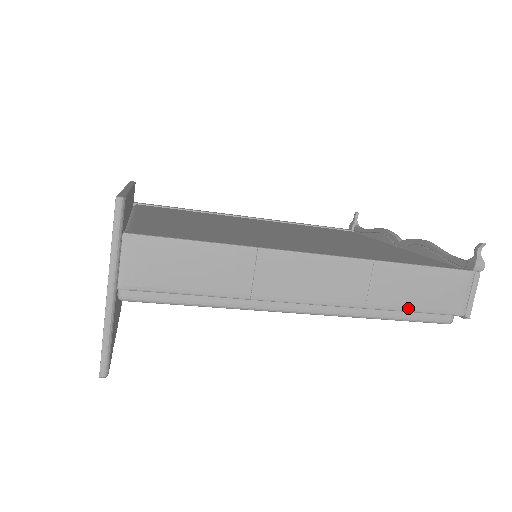
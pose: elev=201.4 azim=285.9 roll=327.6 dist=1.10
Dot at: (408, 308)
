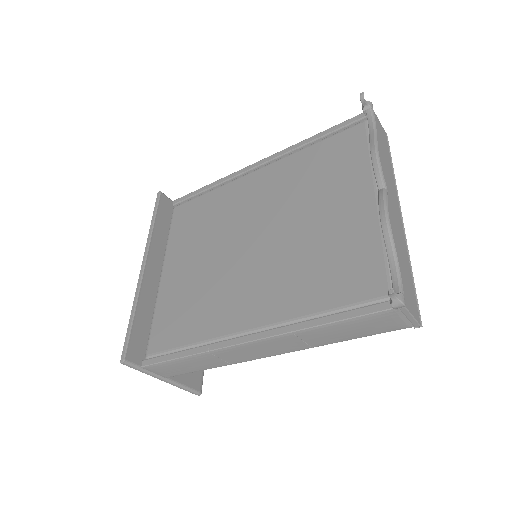
Dot at: (350, 339)
